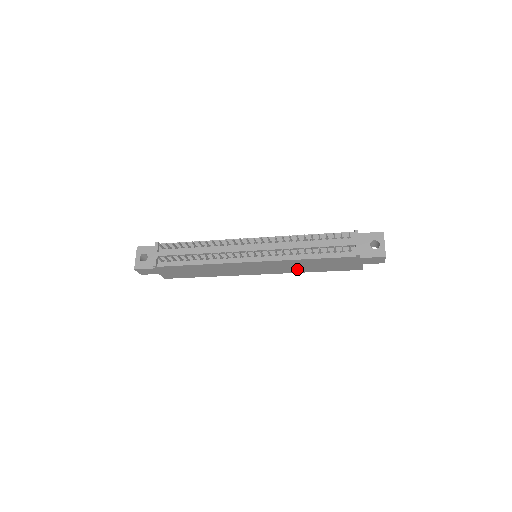
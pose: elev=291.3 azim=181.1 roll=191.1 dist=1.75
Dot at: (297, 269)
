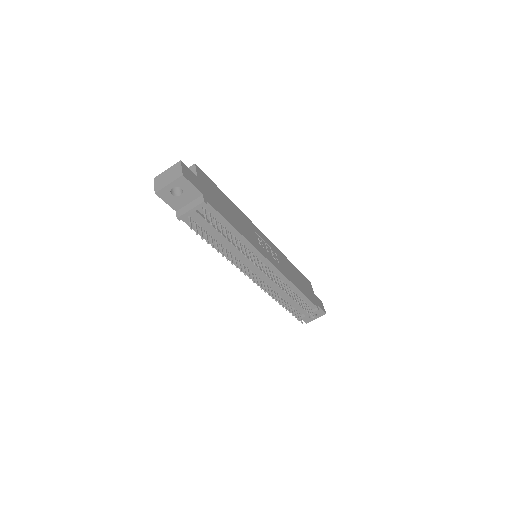
Dot at: occluded
